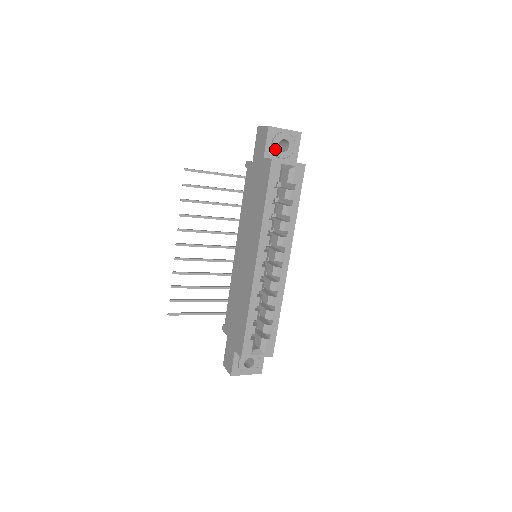
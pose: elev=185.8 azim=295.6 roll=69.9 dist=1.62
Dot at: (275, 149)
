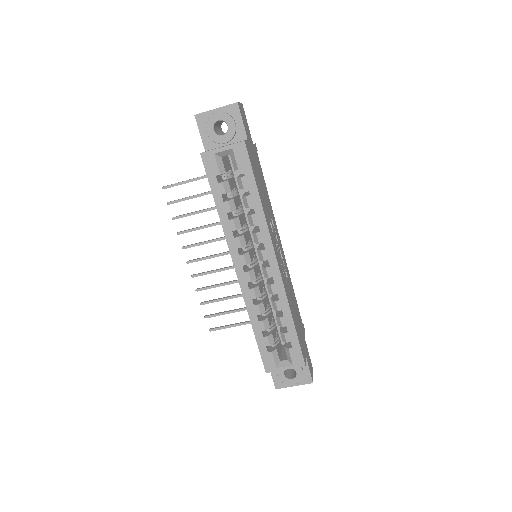
Dot at: (212, 137)
